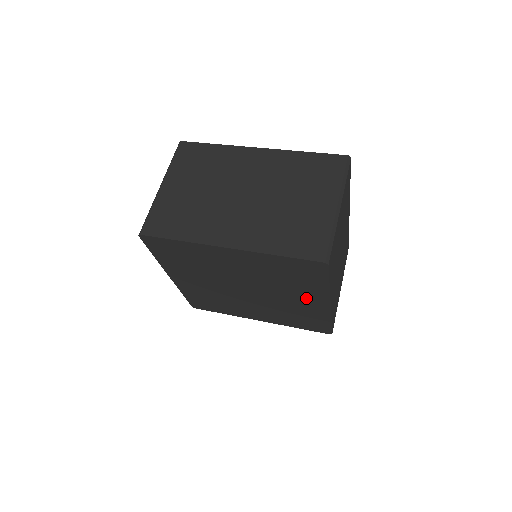
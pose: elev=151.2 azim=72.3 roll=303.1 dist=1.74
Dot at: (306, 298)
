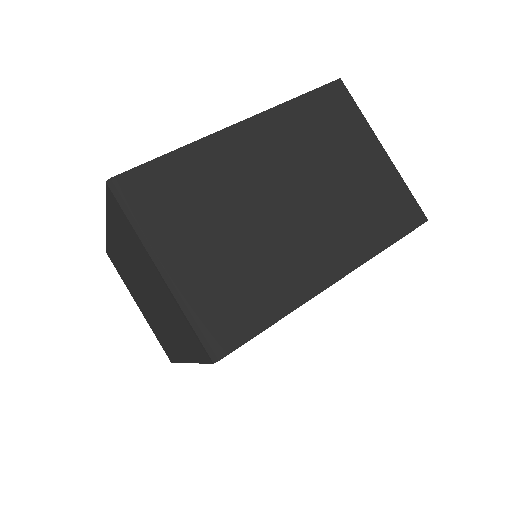
Dot at: occluded
